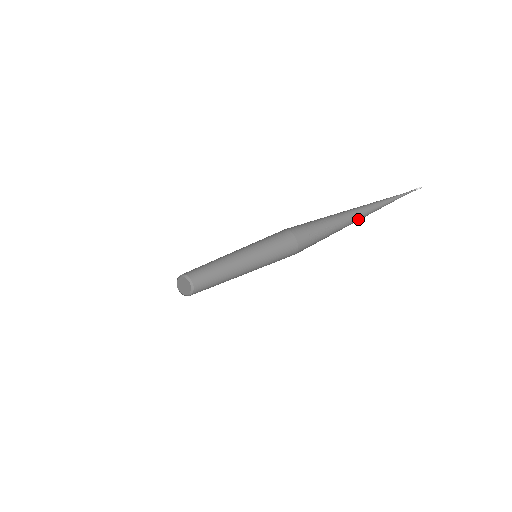
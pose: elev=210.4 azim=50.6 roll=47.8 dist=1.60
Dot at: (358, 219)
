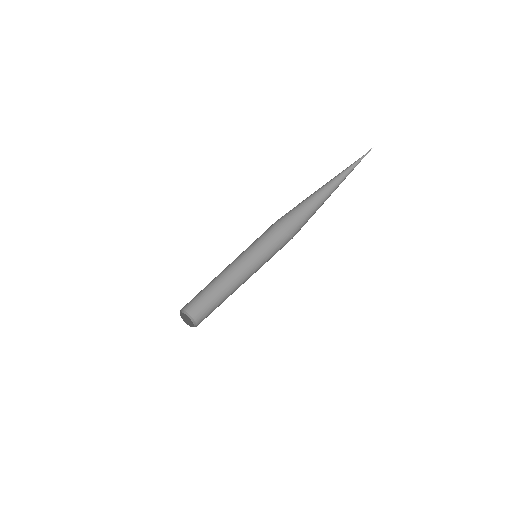
Dot at: (335, 189)
